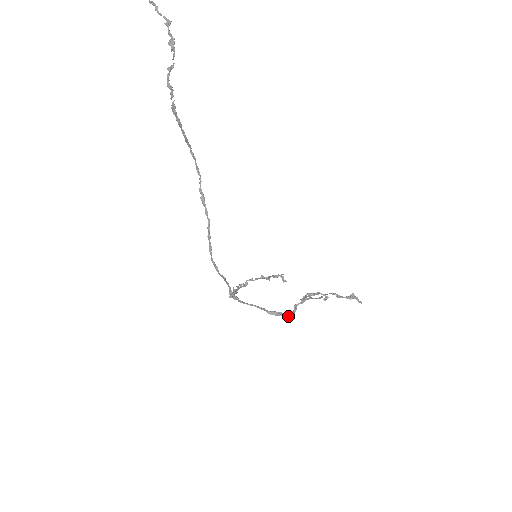
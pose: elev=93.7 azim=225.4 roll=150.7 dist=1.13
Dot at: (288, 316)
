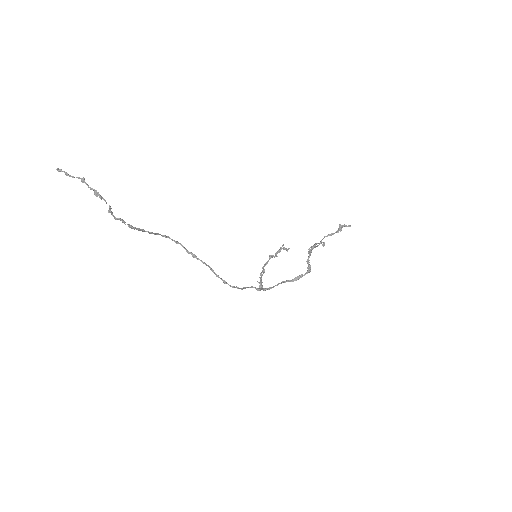
Dot at: (307, 273)
